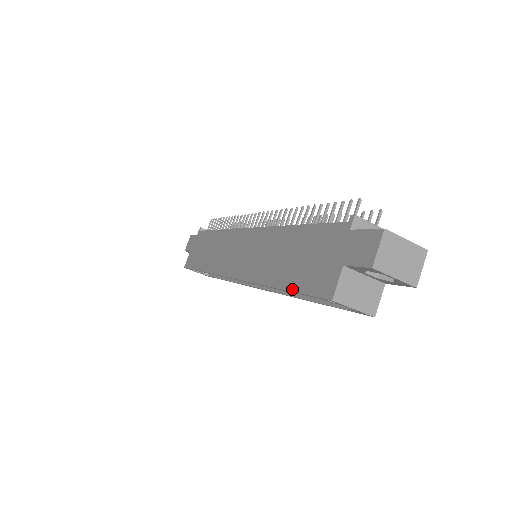
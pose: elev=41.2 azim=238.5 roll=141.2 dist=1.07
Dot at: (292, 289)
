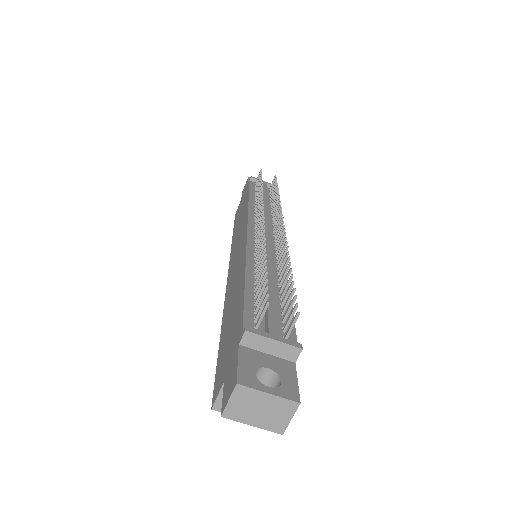
Dot at: (218, 354)
